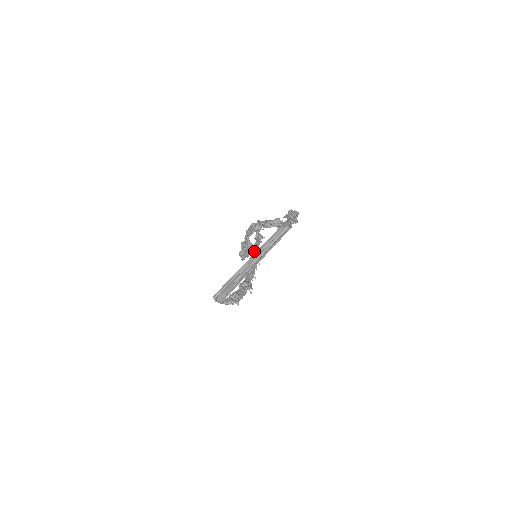
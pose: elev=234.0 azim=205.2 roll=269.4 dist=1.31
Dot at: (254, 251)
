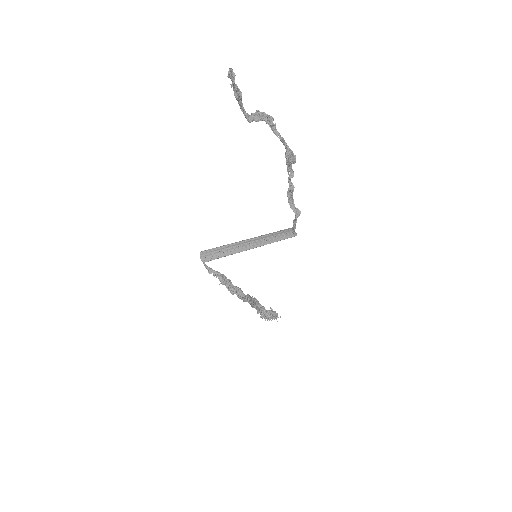
Dot at: (260, 306)
